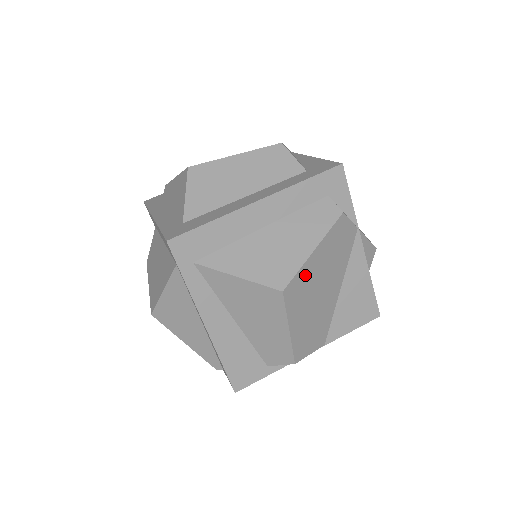
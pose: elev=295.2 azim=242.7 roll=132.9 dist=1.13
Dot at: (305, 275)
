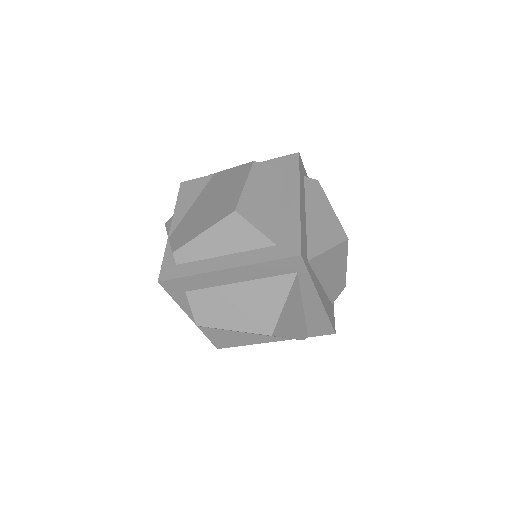
Dot at: occluded
